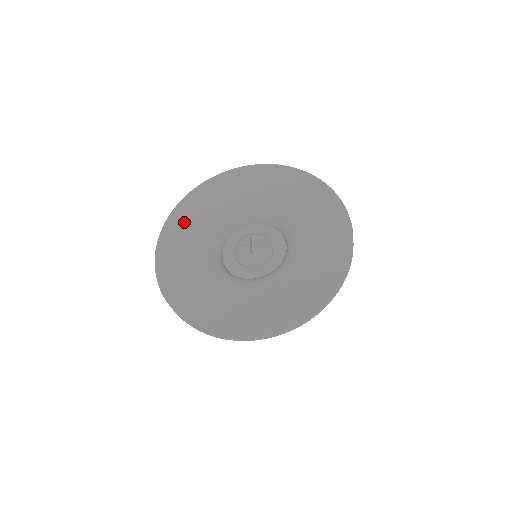
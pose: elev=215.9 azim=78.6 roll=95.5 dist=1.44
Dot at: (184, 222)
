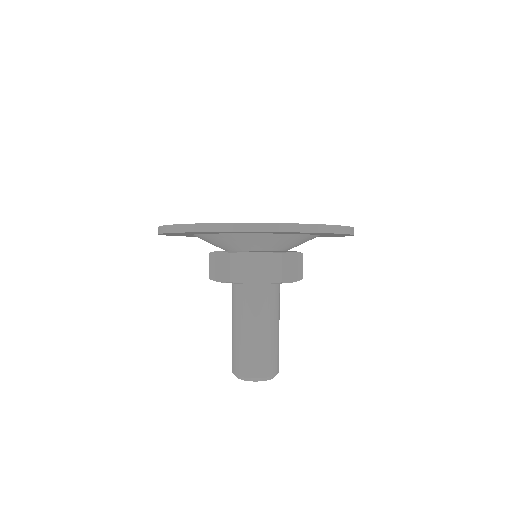
Dot at: occluded
